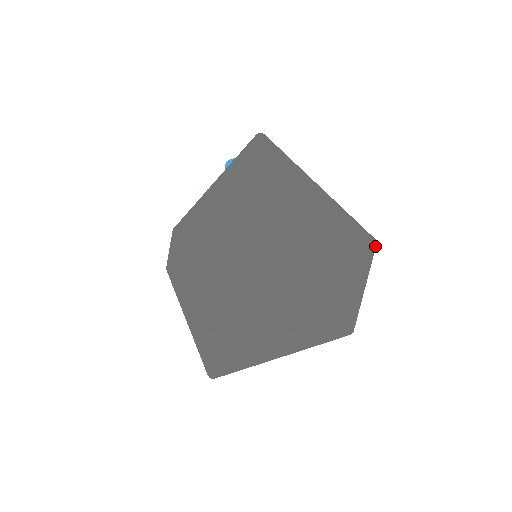
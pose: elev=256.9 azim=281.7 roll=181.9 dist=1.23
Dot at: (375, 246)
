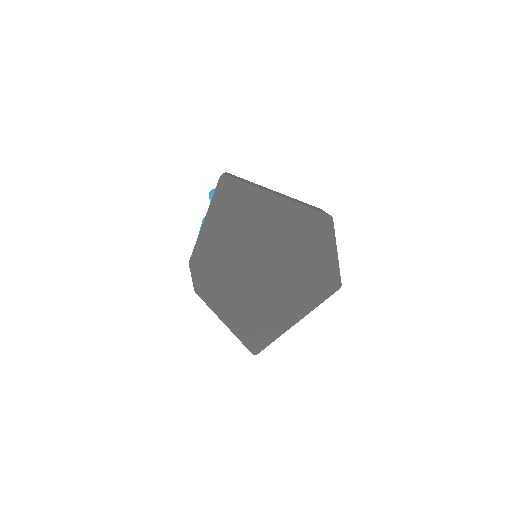
Dot at: (332, 220)
